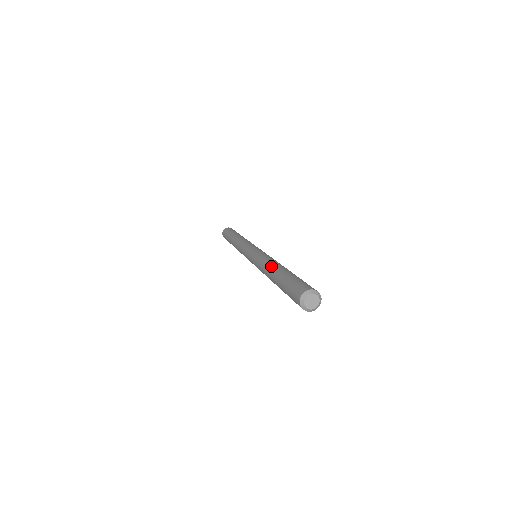
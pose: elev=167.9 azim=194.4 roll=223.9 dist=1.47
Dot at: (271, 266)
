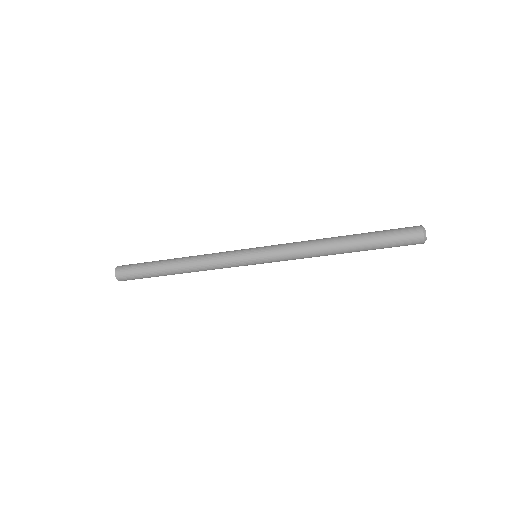
Dot at: occluded
